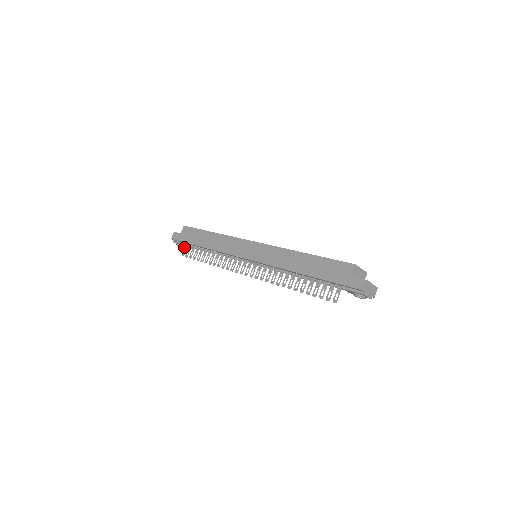
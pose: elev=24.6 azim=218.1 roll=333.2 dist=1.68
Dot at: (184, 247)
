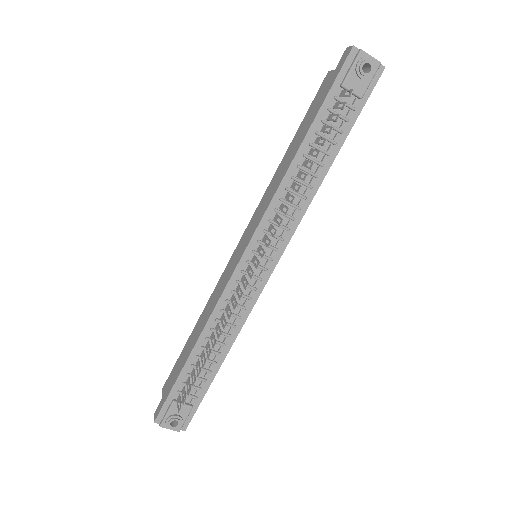
Dot at: (180, 419)
